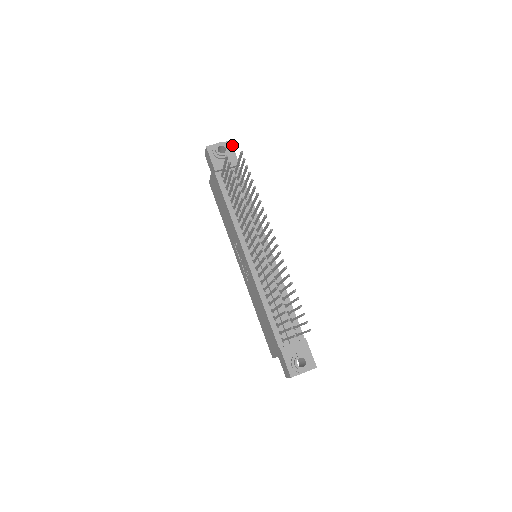
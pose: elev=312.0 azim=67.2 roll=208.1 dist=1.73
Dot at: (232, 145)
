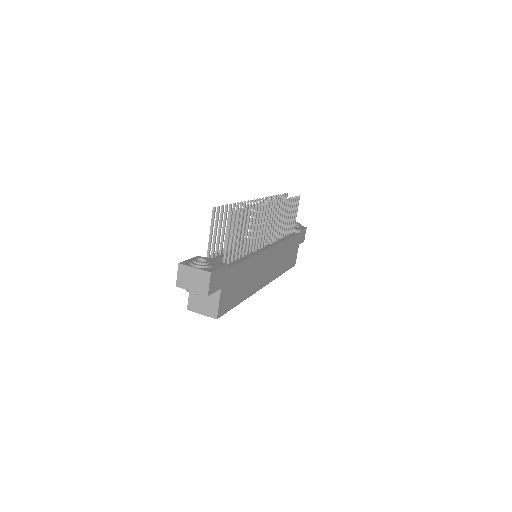
Dot at: (305, 228)
